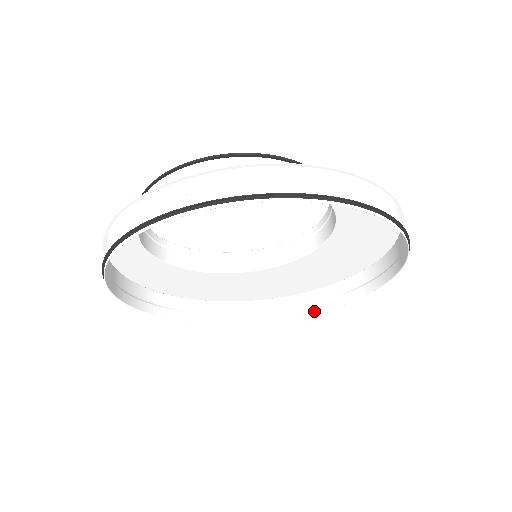
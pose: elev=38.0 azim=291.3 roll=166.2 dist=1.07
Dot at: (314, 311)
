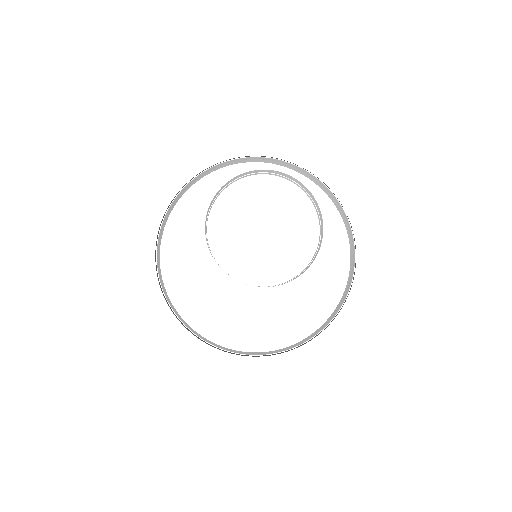
Dot at: (243, 353)
